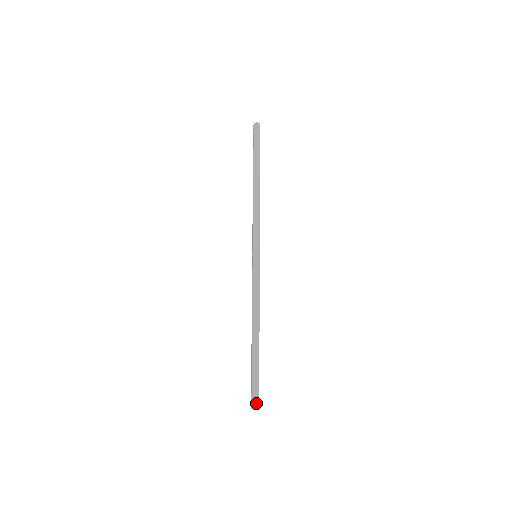
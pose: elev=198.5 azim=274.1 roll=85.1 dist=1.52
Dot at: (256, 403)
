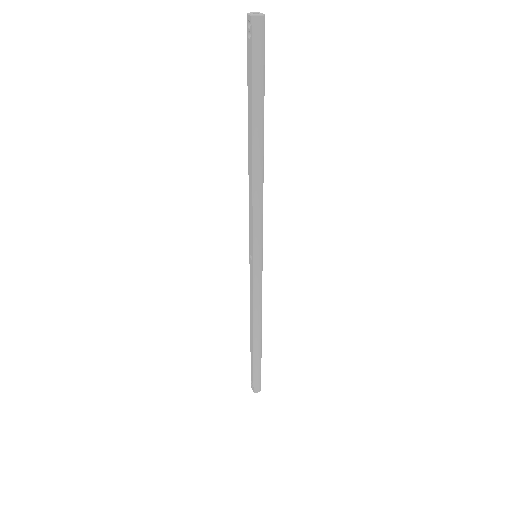
Dot at: (259, 388)
